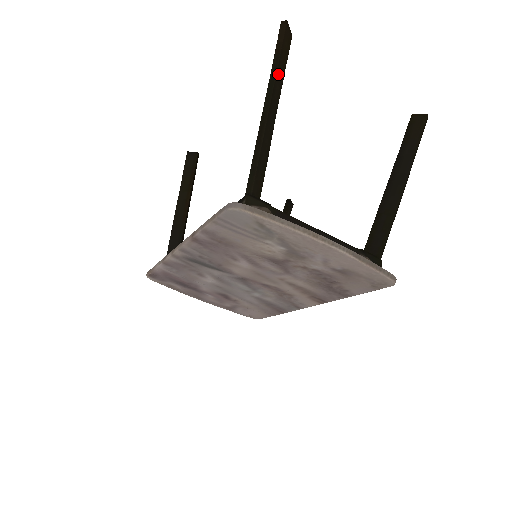
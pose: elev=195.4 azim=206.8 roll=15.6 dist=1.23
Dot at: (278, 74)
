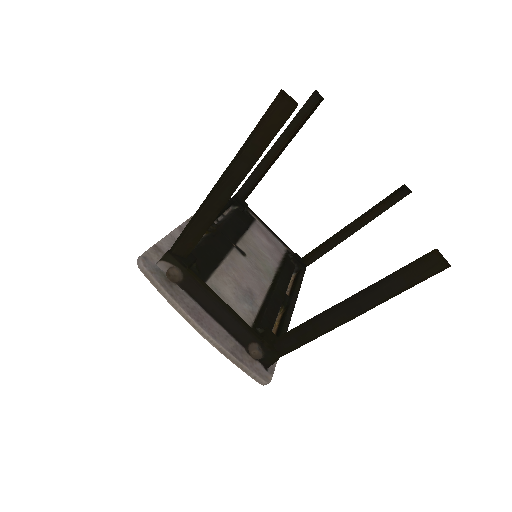
Dot at: (247, 154)
